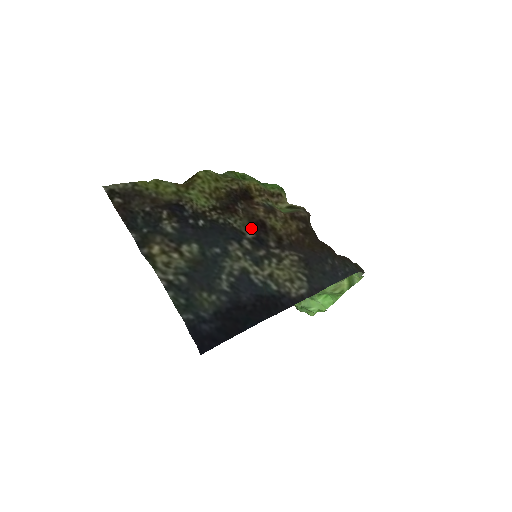
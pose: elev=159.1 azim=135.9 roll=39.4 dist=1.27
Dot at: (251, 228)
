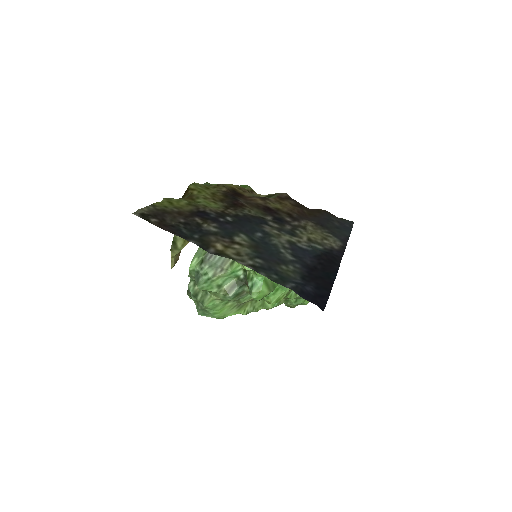
Dot at: (264, 213)
